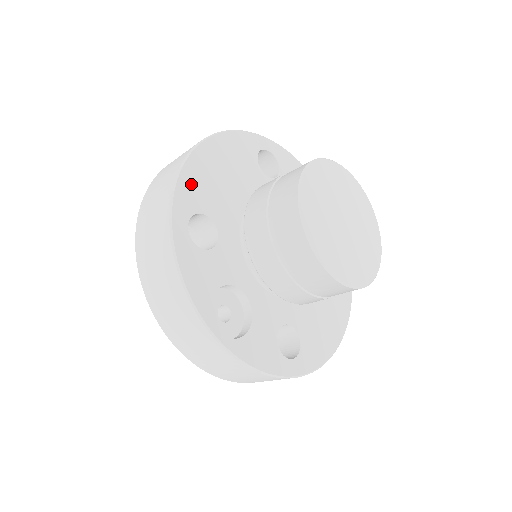
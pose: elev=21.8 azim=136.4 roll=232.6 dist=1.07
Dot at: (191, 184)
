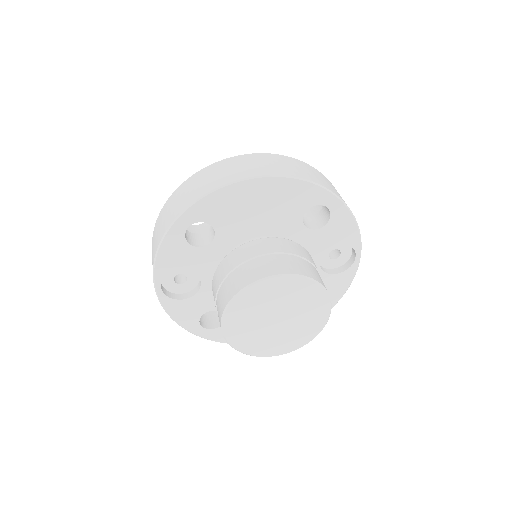
Dot at: (217, 202)
